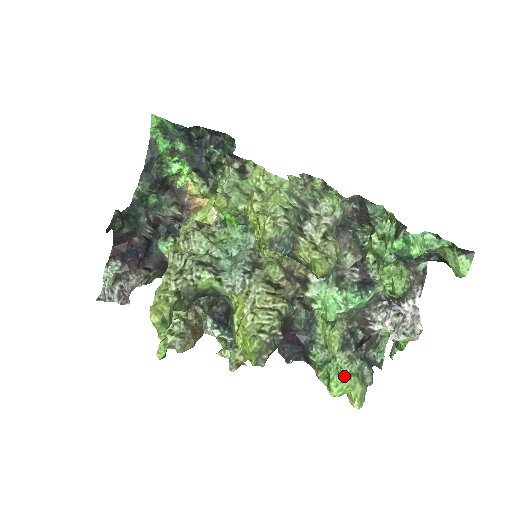
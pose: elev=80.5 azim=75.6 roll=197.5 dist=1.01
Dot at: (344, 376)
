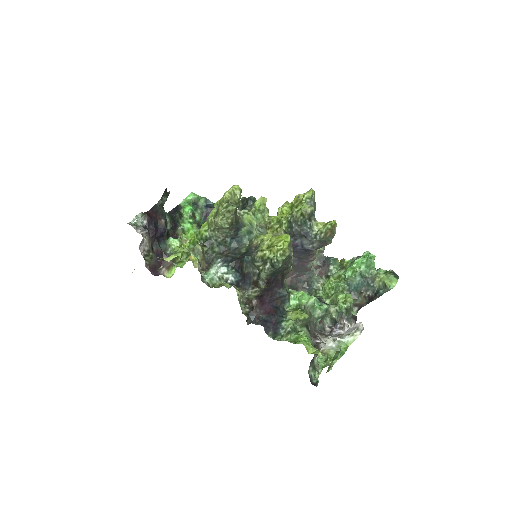
Dot at: (309, 341)
